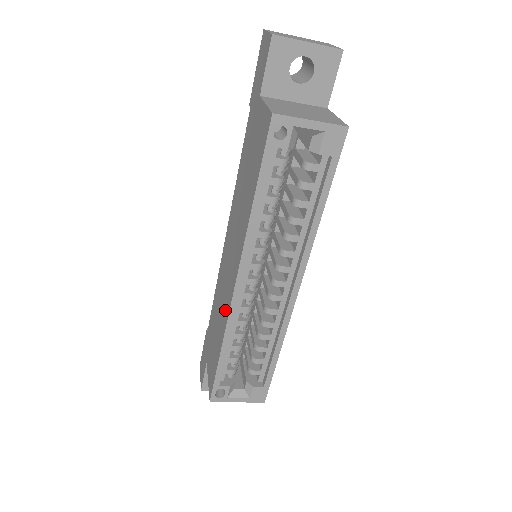
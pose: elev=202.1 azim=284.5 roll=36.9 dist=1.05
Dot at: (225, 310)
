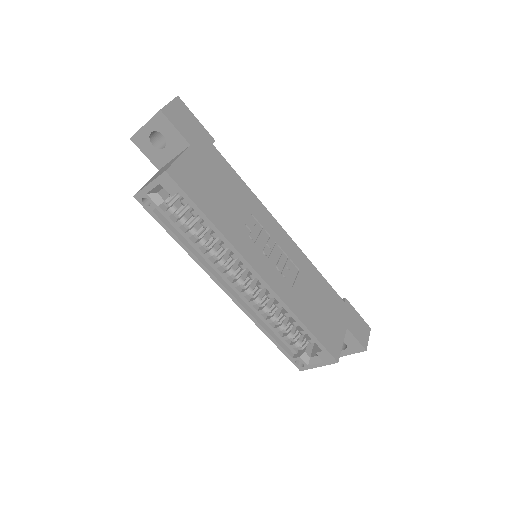
Dot at: occluded
